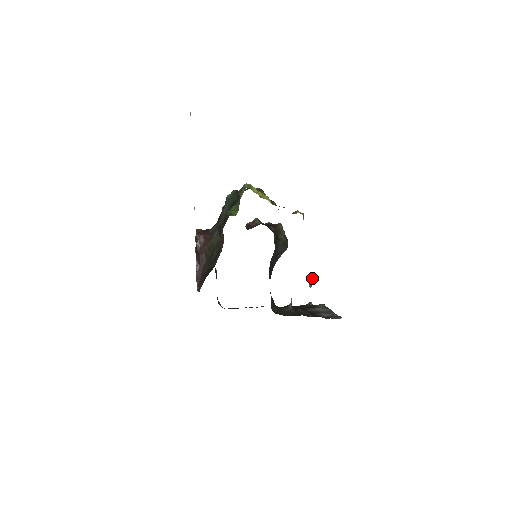
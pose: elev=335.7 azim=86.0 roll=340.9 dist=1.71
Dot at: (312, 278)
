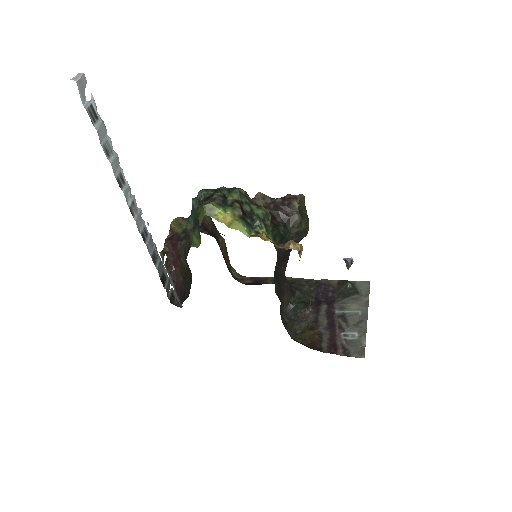
Dot at: (350, 258)
